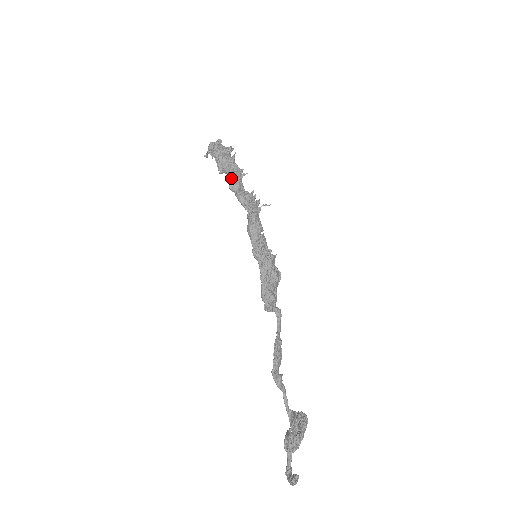
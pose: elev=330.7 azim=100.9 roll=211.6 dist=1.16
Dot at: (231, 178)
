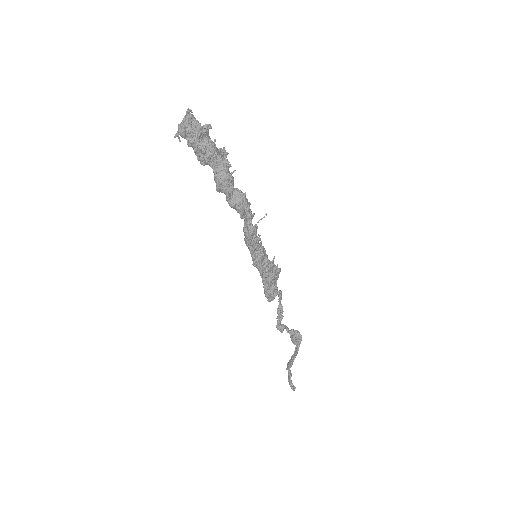
Dot at: (217, 184)
